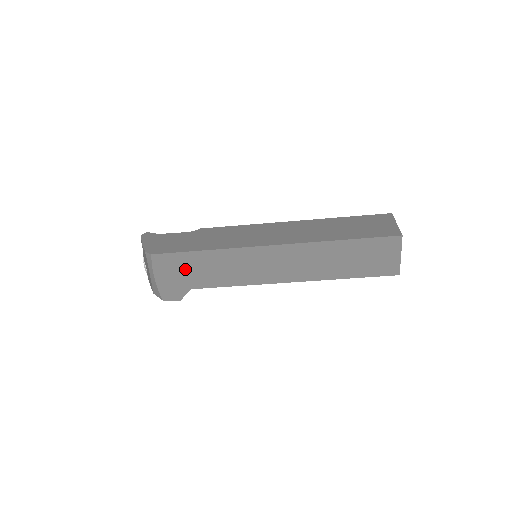
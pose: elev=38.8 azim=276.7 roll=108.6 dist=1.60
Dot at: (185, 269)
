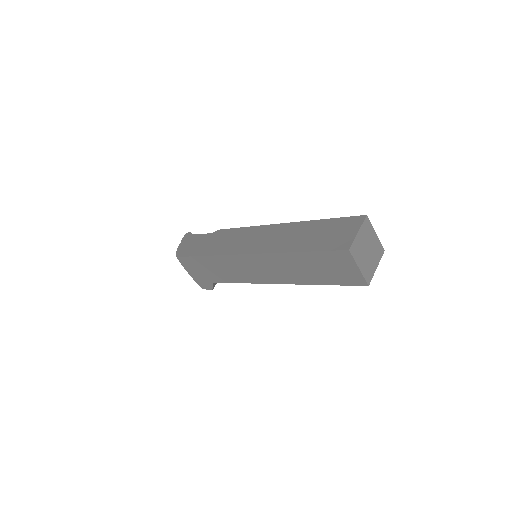
Dot at: (202, 268)
